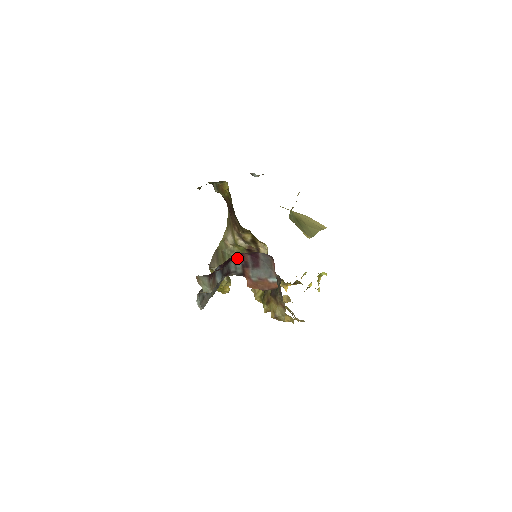
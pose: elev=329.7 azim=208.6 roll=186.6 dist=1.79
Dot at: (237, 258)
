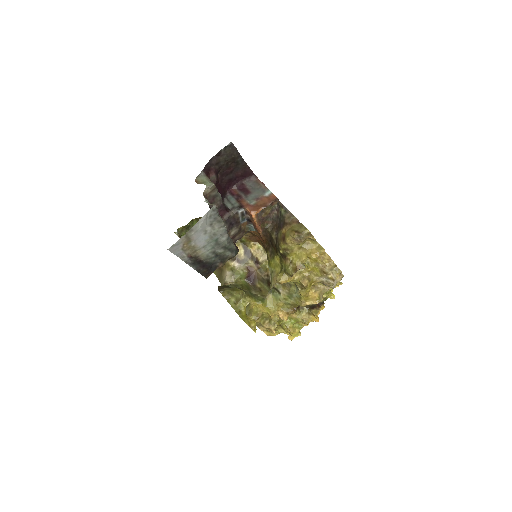
Dot at: (228, 197)
